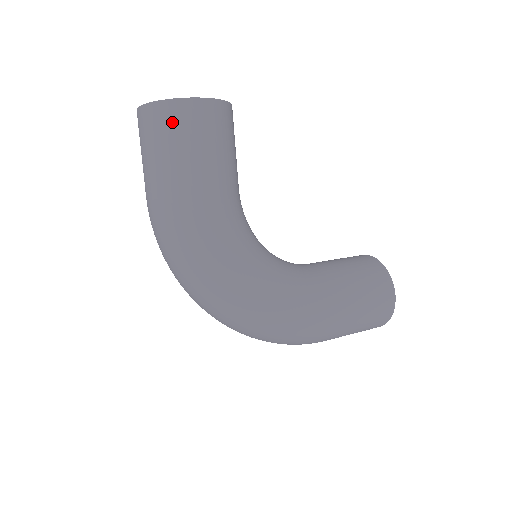
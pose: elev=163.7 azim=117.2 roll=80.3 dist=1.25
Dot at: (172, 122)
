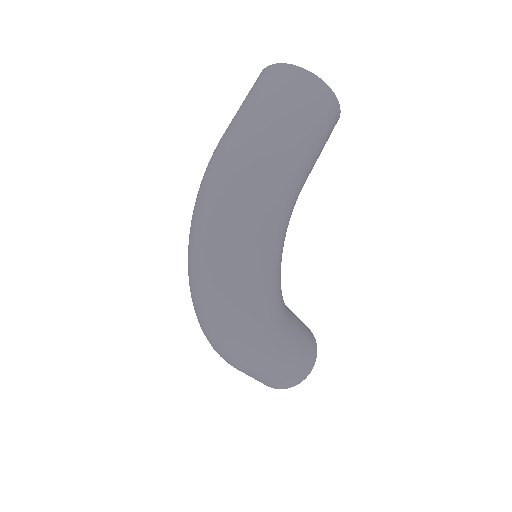
Dot at: (314, 97)
